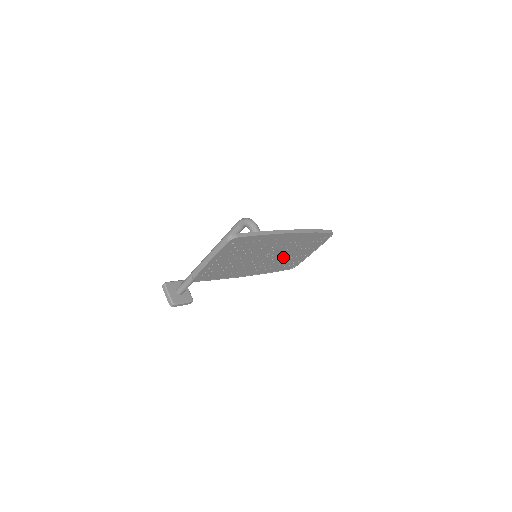
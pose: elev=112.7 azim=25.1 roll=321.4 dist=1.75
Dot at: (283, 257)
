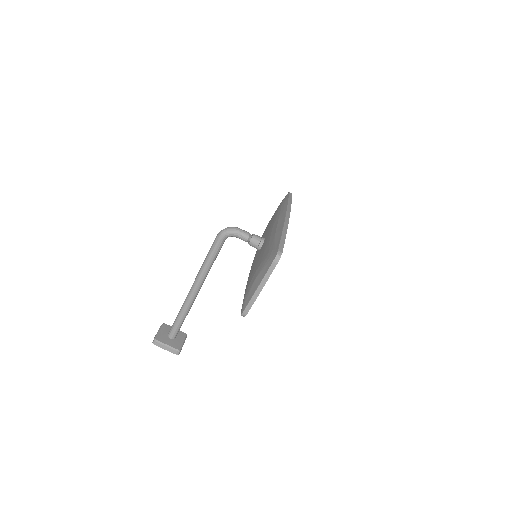
Dot at: occluded
